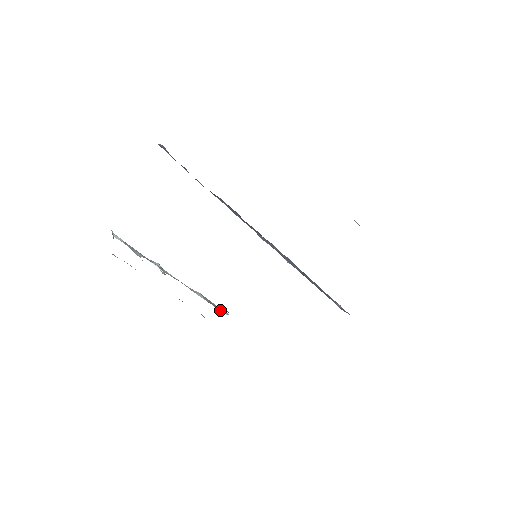
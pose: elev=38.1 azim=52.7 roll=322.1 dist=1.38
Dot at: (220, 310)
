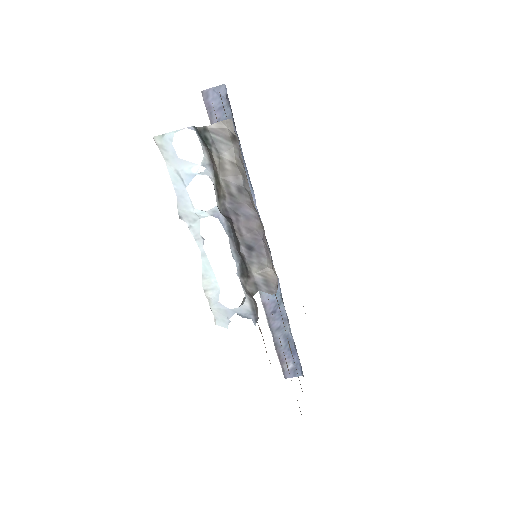
Dot at: (224, 317)
